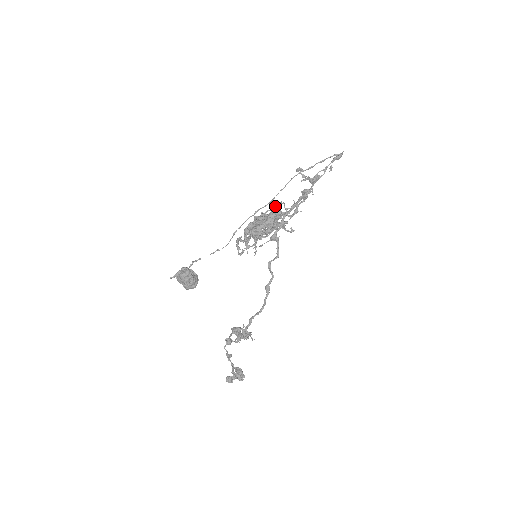
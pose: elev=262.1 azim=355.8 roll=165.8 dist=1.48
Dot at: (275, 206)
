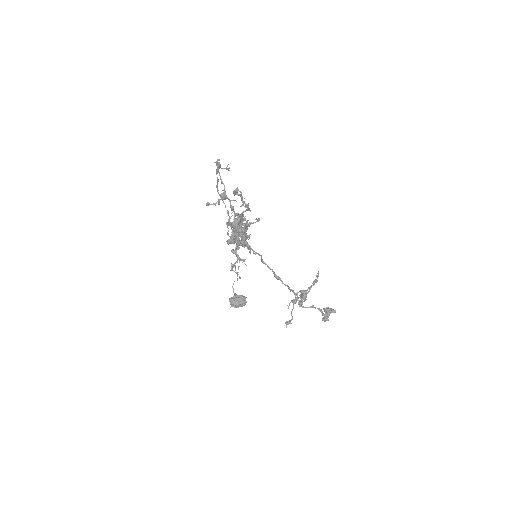
Dot at: (228, 225)
